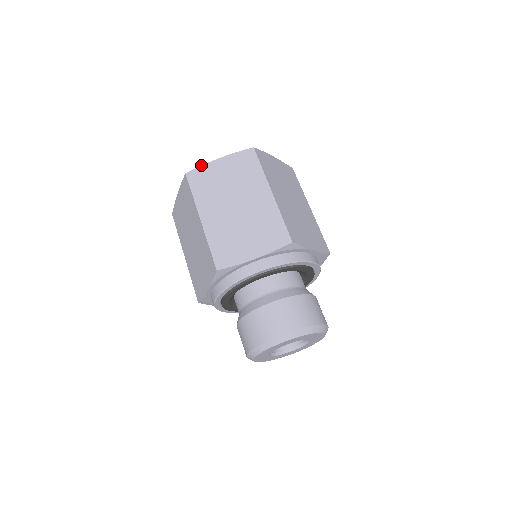
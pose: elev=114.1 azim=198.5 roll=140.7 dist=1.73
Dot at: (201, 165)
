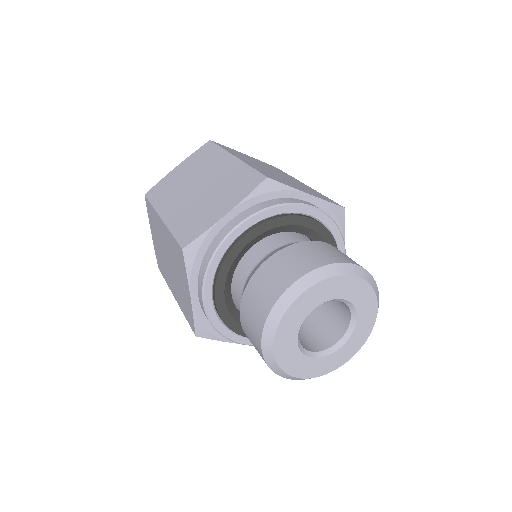
Dot at: occluded
